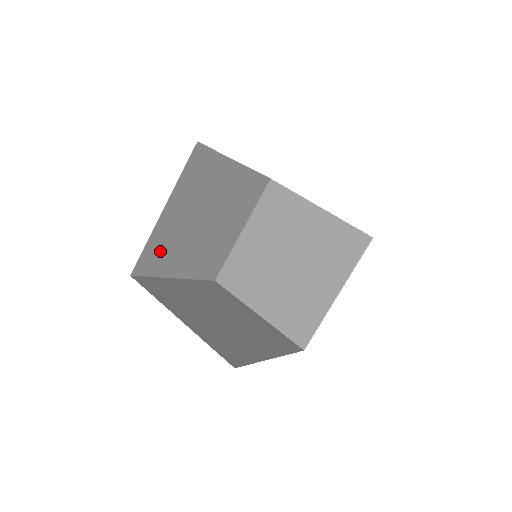
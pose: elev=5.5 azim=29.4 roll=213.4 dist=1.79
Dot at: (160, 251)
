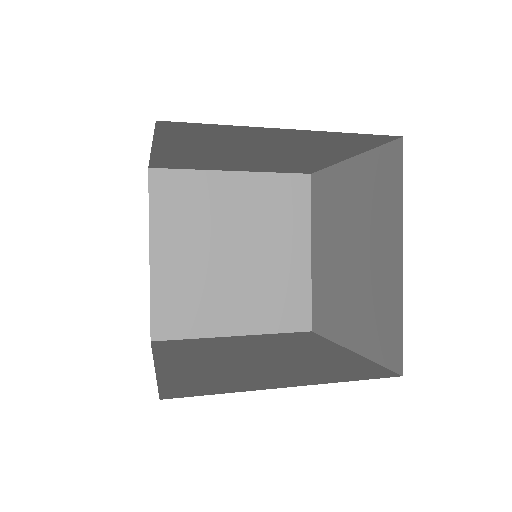
Dot at: (179, 304)
